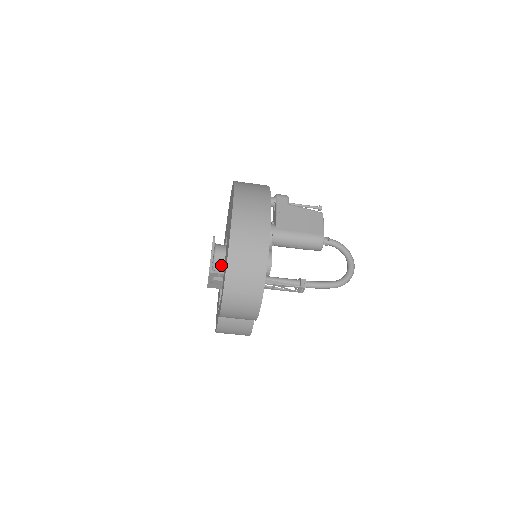
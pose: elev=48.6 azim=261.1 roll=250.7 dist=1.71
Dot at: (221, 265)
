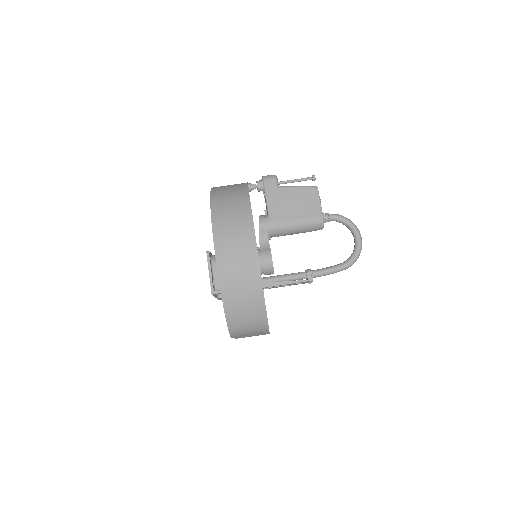
Dot at: occluded
